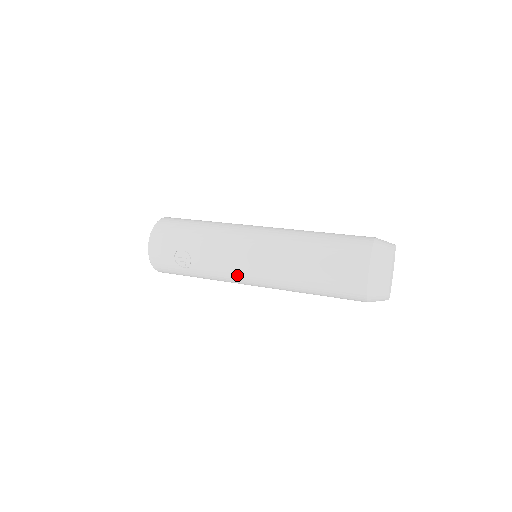
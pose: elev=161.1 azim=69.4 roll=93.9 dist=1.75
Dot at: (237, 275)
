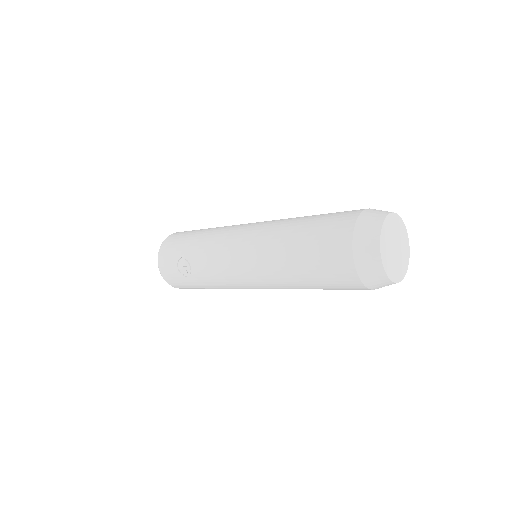
Dot at: (231, 276)
